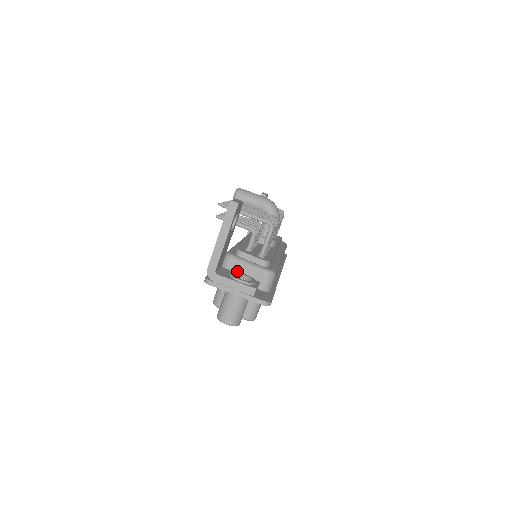
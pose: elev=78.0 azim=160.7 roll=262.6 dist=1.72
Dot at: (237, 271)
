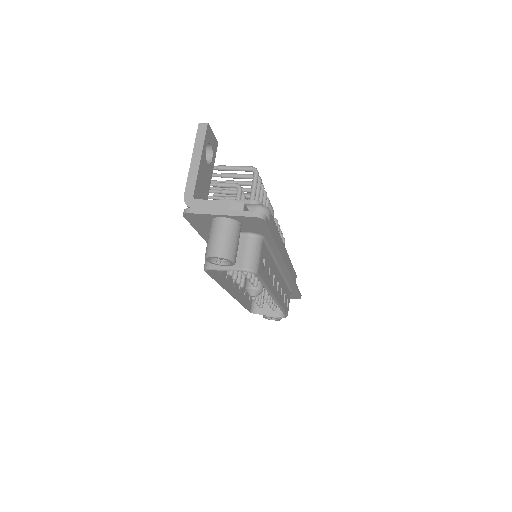
Dot at: occluded
